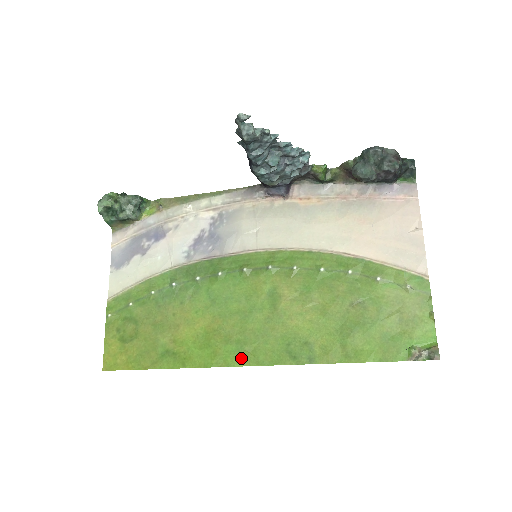
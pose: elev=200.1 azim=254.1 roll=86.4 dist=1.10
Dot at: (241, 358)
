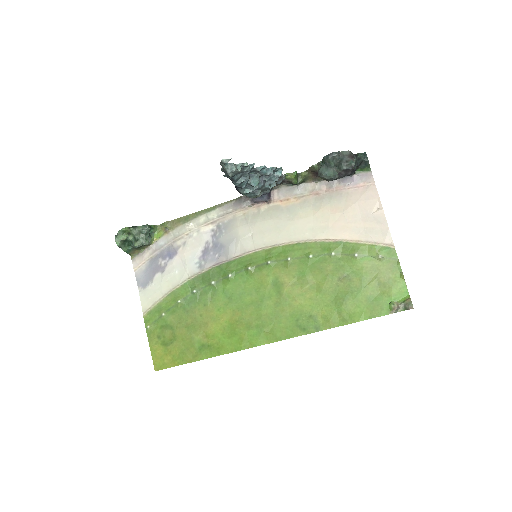
Dot at: (263, 338)
